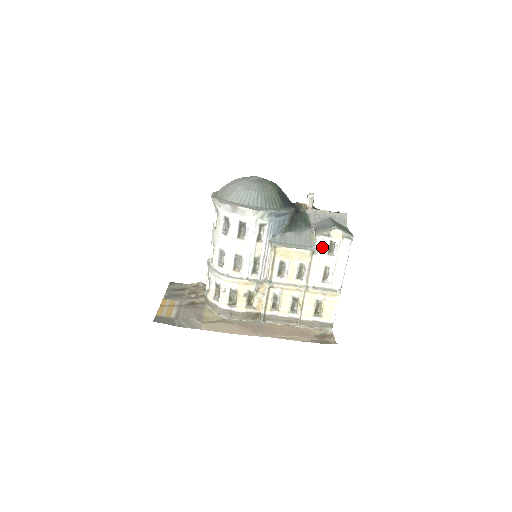
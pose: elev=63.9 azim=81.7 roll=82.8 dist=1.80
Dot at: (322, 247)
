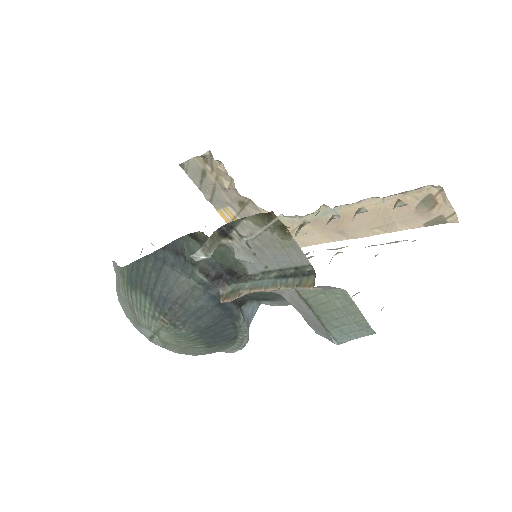
Dot at: occluded
